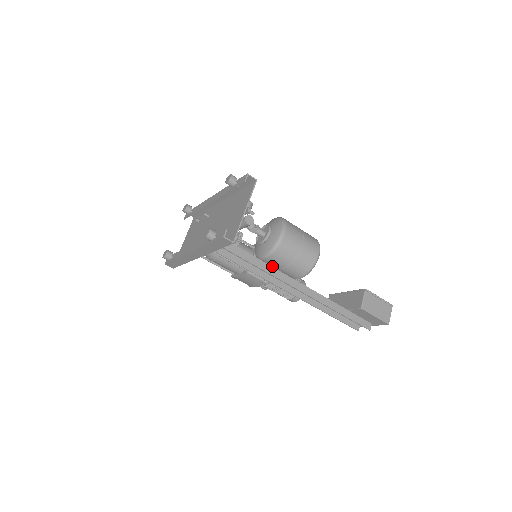
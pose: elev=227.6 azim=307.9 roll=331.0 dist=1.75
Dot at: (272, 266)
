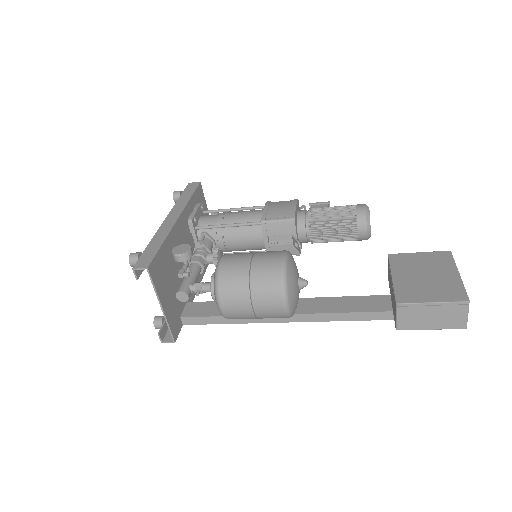
Dot at: occluded
